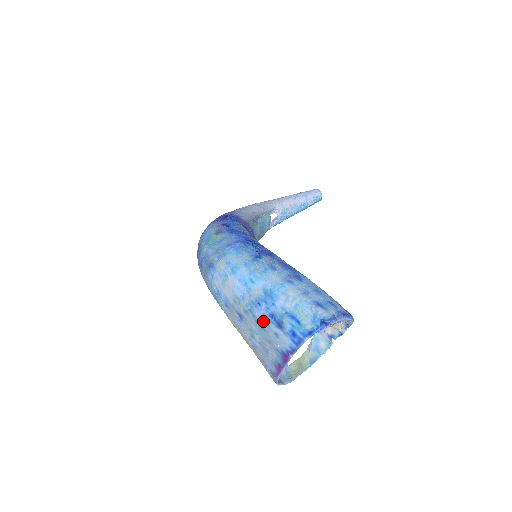
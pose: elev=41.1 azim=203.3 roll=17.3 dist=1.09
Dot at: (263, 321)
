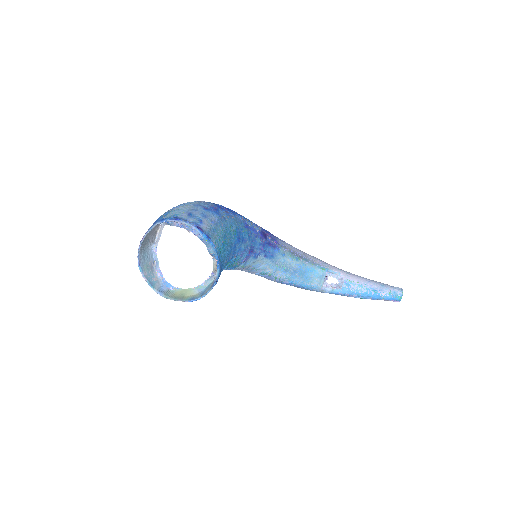
Dot at: occluded
